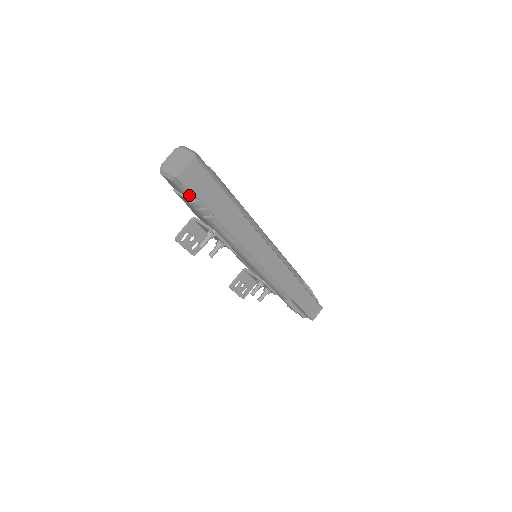
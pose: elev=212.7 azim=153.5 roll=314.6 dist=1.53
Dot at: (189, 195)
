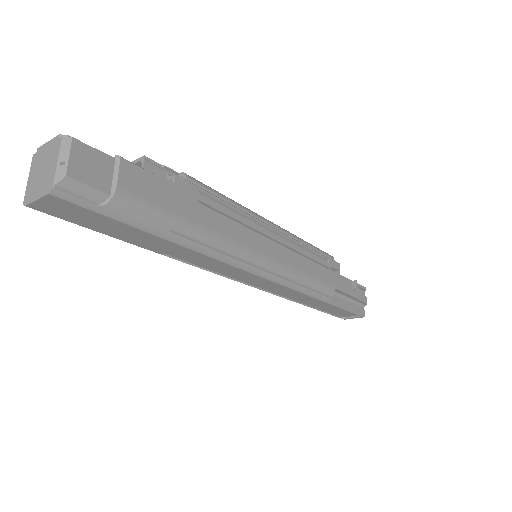
Dot at: occluded
